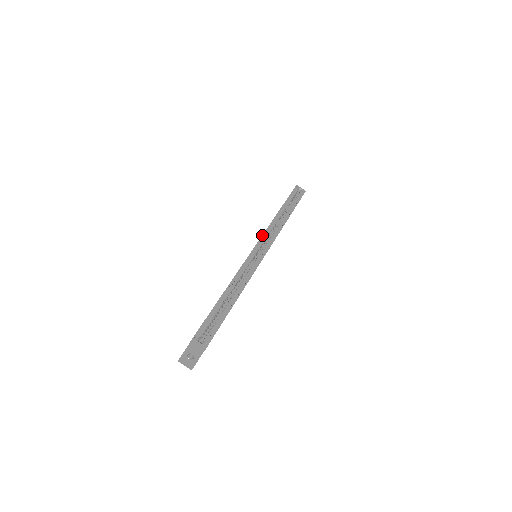
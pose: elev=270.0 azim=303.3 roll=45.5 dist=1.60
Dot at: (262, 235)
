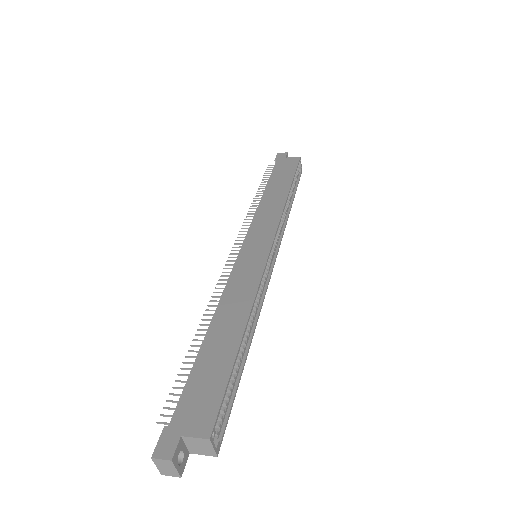
Dot at: (277, 230)
